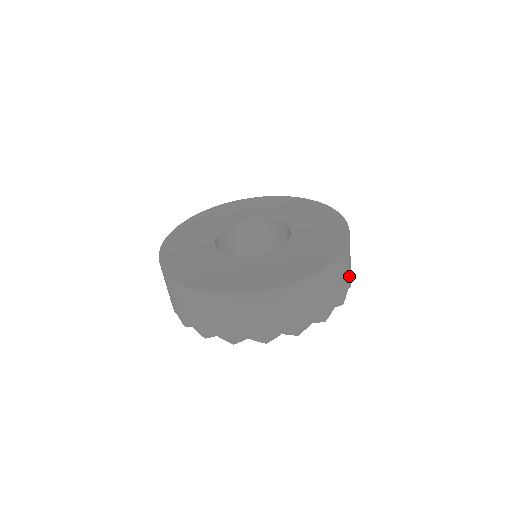
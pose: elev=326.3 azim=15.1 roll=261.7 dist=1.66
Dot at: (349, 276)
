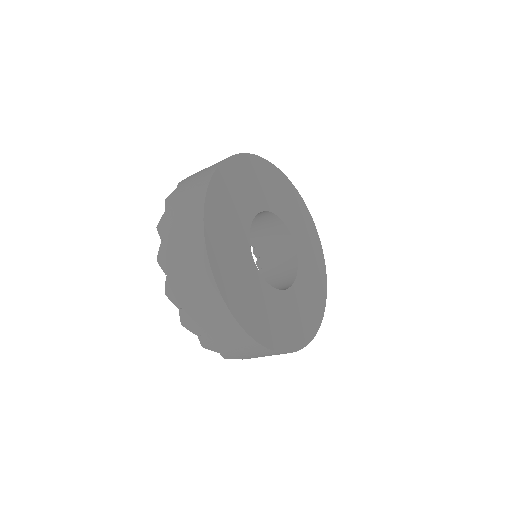
Dot at: occluded
